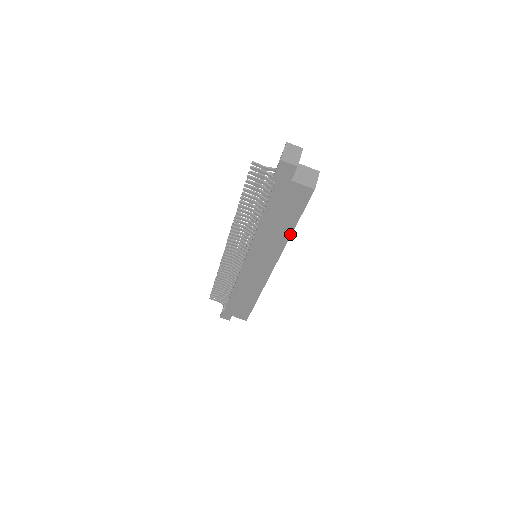
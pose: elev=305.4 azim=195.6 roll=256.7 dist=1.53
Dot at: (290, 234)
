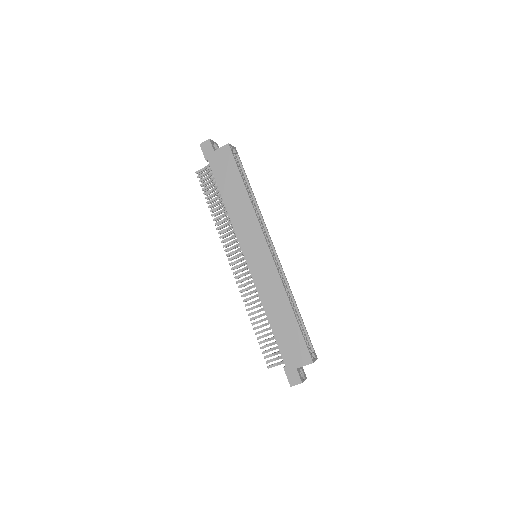
Dot at: (247, 194)
